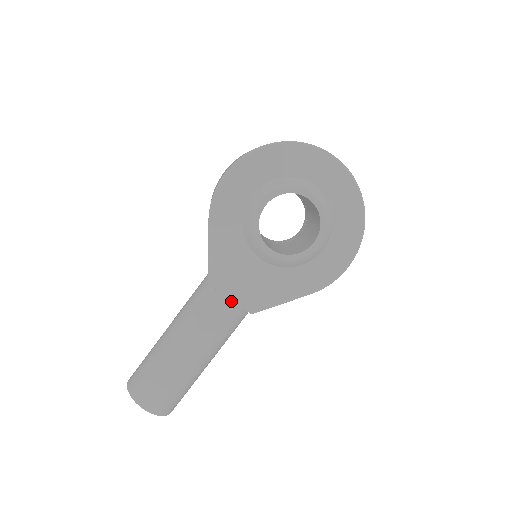
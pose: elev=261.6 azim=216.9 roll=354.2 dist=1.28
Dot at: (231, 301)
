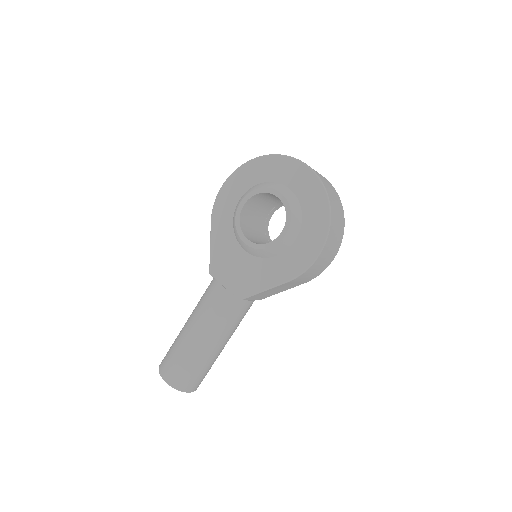
Dot at: (224, 288)
